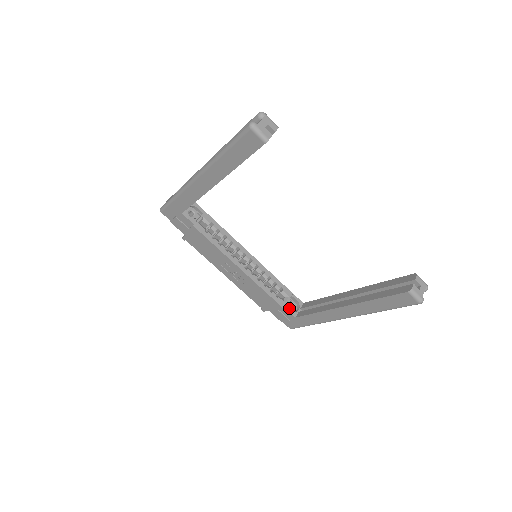
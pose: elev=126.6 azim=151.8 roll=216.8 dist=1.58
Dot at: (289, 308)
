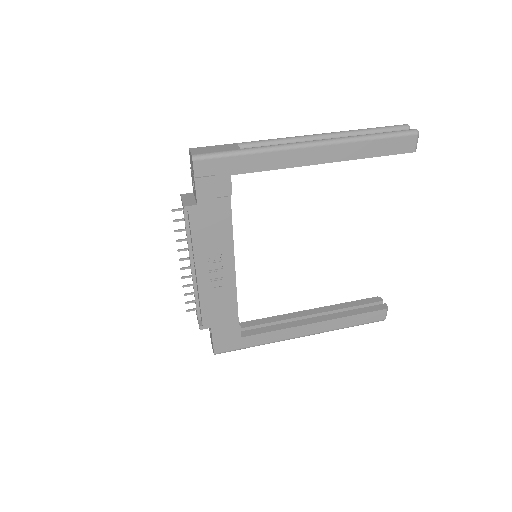
Dot at: occluded
